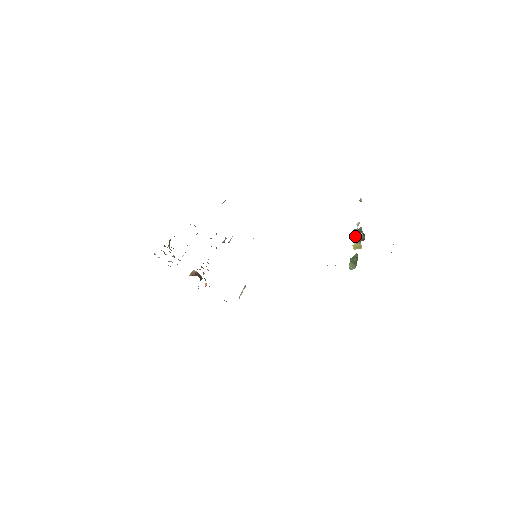
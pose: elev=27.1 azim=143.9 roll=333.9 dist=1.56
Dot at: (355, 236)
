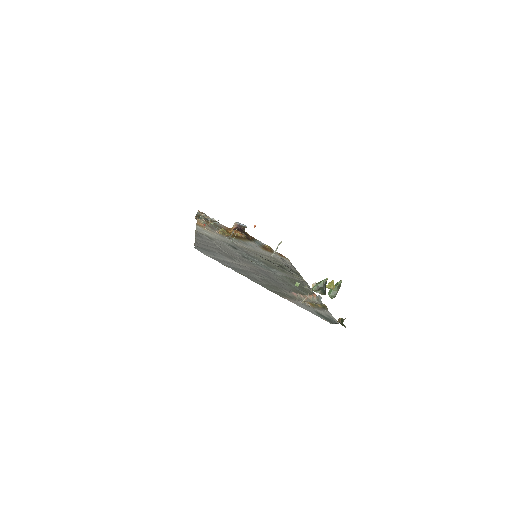
Dot at: (314, 291)
